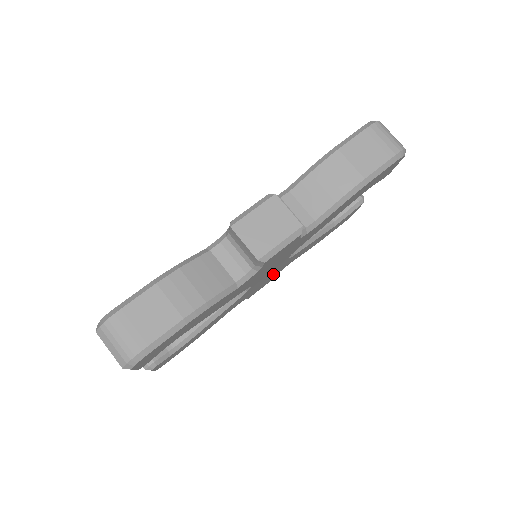
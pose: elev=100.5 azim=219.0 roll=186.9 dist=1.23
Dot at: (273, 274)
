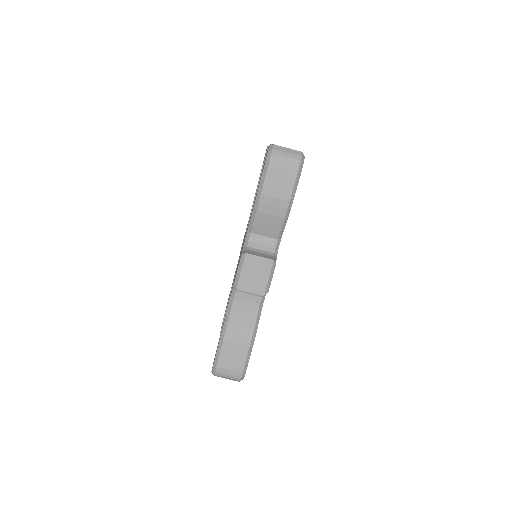
Dot at: occluded
